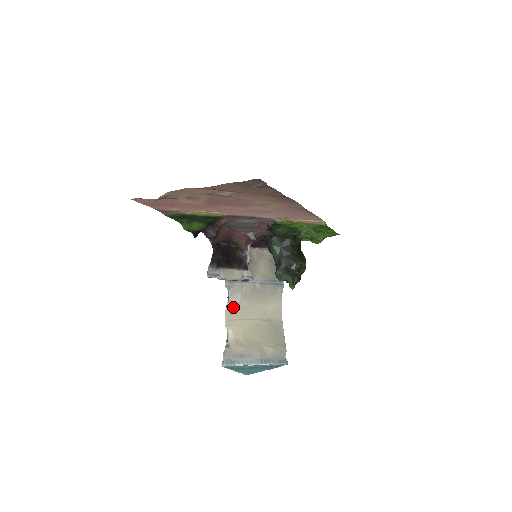
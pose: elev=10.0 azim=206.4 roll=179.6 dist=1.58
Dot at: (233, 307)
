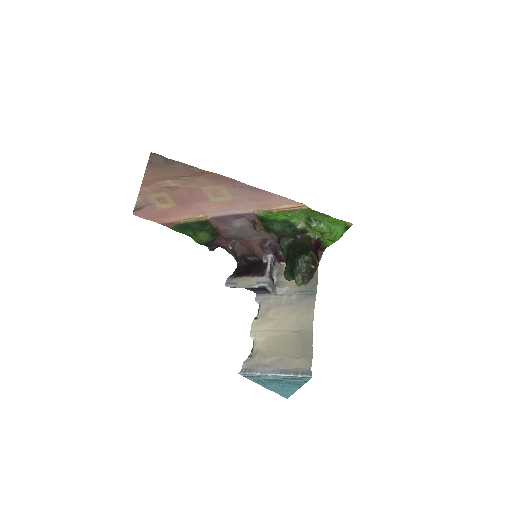
Dot at: (261, 319)
